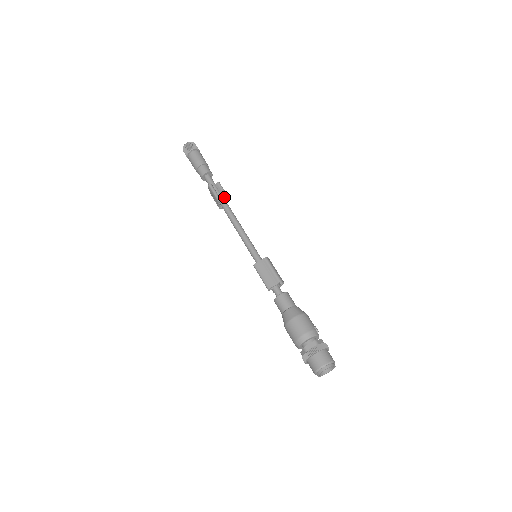
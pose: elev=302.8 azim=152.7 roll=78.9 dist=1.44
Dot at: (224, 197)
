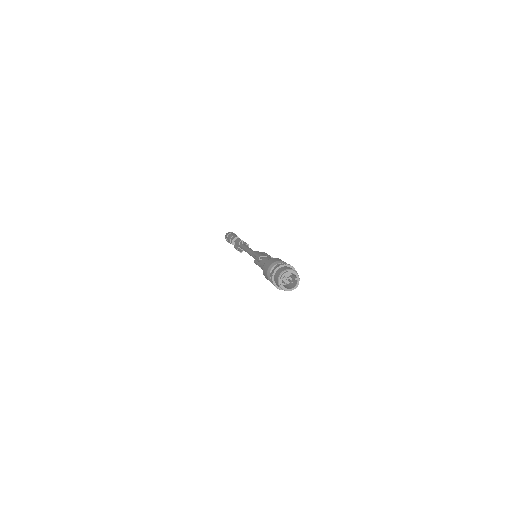
Dot at: (245, 244)
